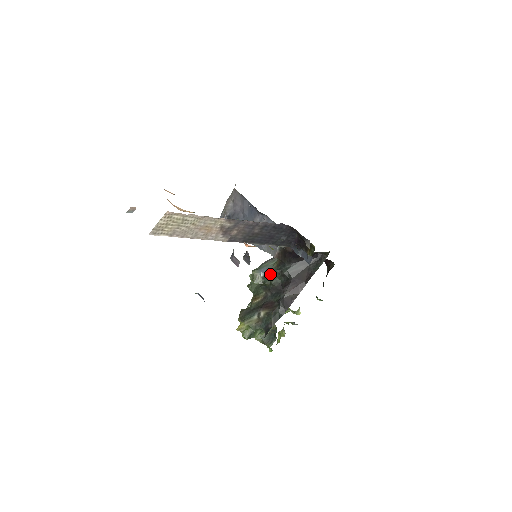
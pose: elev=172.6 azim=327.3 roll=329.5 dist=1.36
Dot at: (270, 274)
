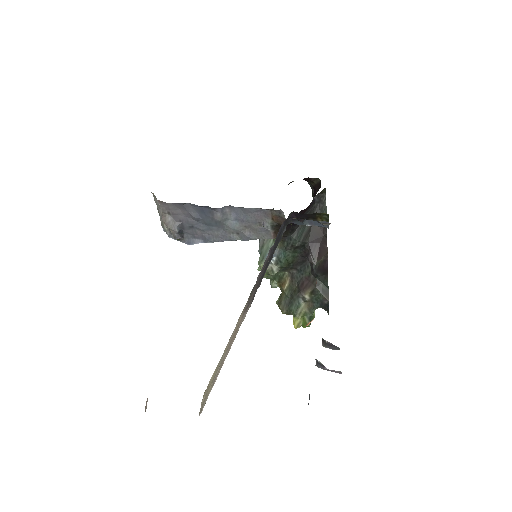
Dot at: (280, 255)
